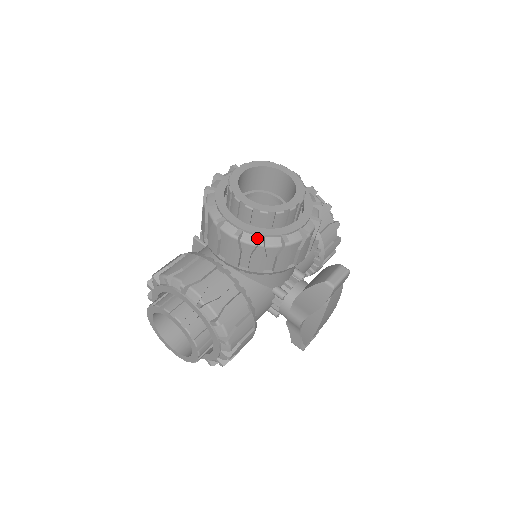
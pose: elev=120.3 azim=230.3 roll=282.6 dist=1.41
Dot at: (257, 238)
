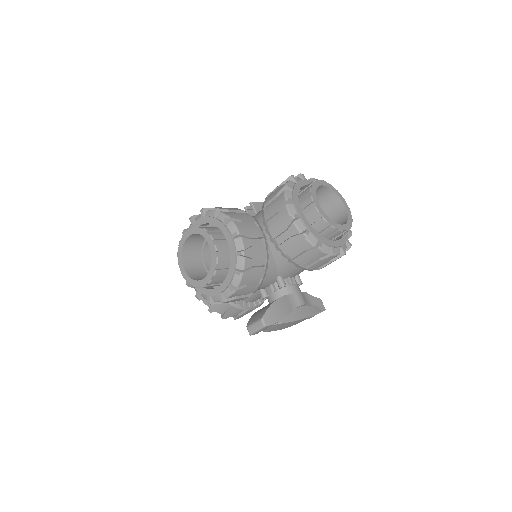
Dot at: (197, 290)
